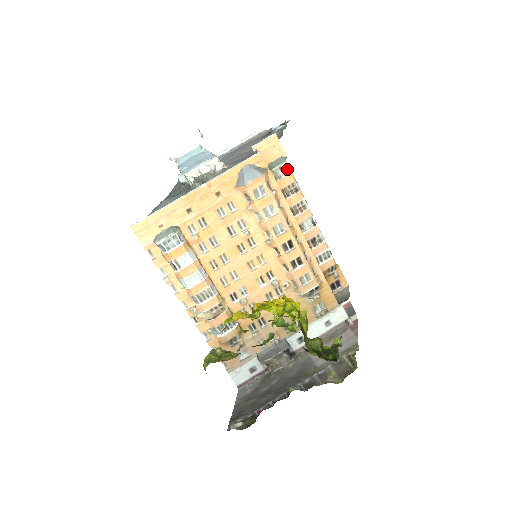
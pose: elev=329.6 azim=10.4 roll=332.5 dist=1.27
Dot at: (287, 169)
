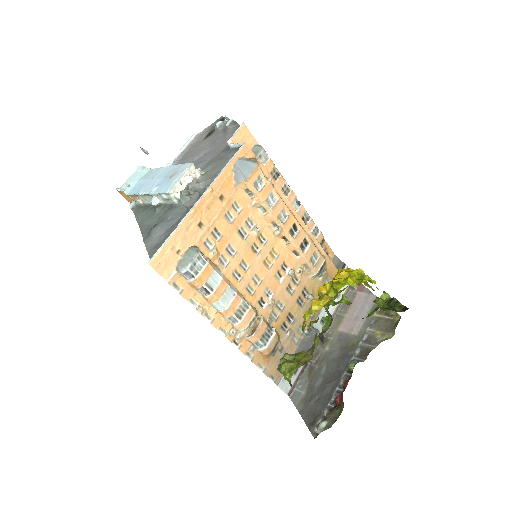
Dot at: (265, 156)
